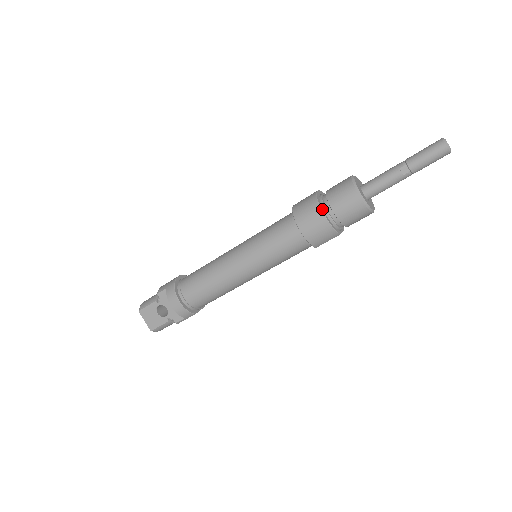
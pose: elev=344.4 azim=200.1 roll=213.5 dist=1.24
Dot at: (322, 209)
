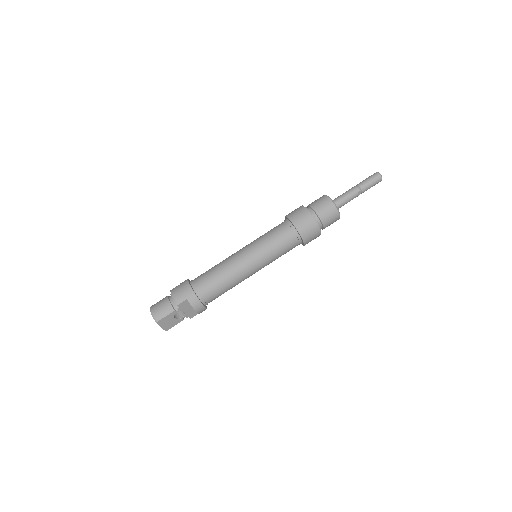
Dot at: (318, 226)
